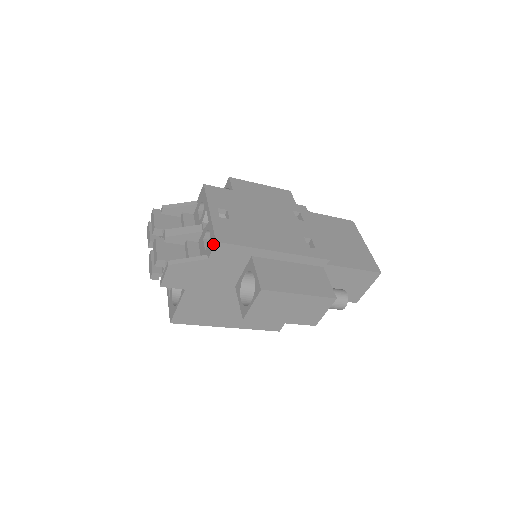
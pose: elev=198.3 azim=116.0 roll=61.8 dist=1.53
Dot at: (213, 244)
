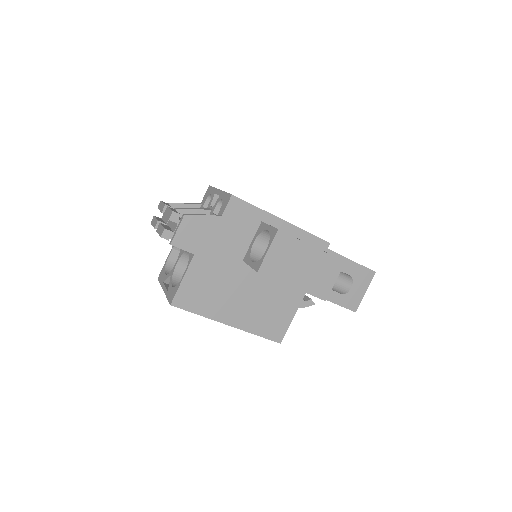
Dot at: (228, 199)
